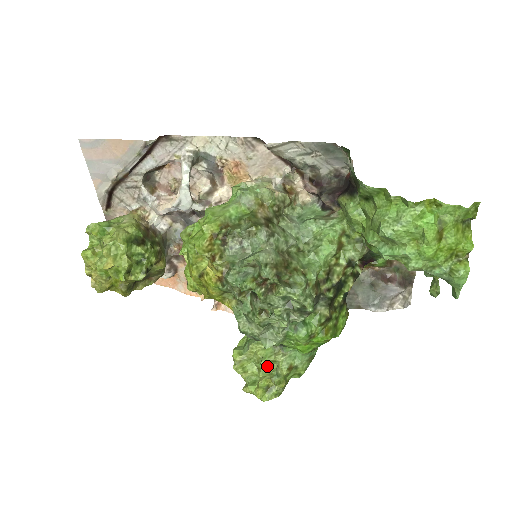
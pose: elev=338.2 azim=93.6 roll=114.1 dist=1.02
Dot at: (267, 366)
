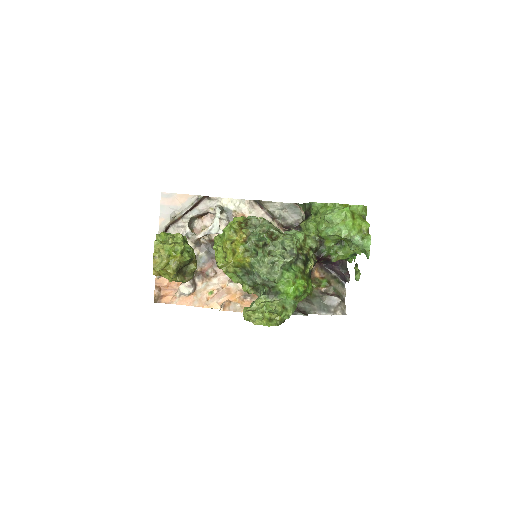
Dot at: (268, 309)
